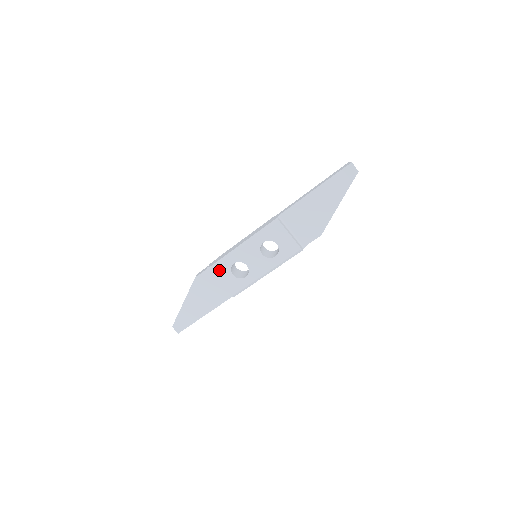
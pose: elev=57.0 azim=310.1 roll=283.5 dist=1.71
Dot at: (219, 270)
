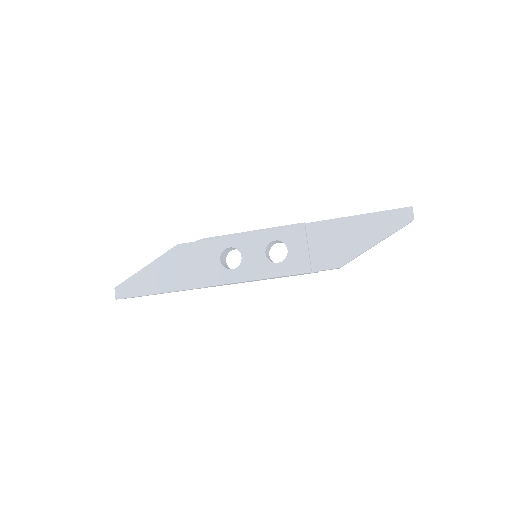
Dot at: (209, 246)
